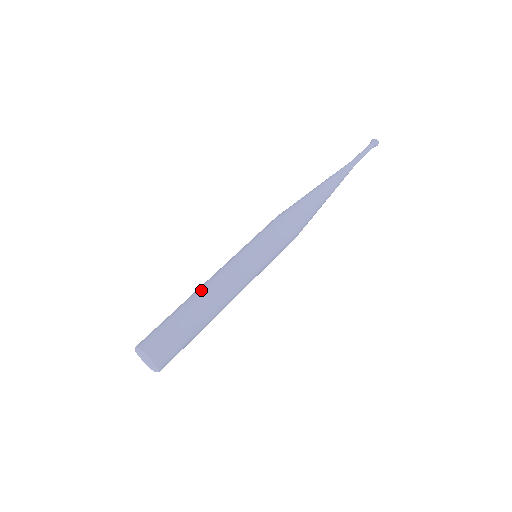
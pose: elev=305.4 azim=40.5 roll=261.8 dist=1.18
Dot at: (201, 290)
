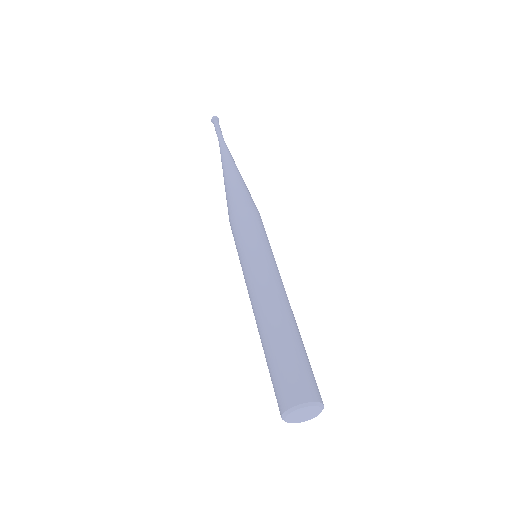
Dot at: (276, 309)
